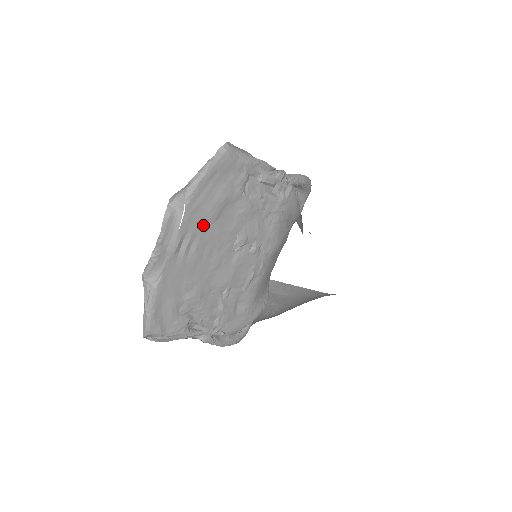
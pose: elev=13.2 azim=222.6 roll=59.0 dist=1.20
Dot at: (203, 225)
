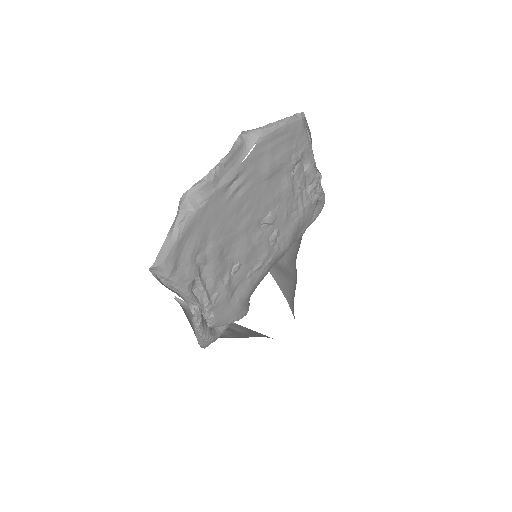
Dot at: (257, 176)
